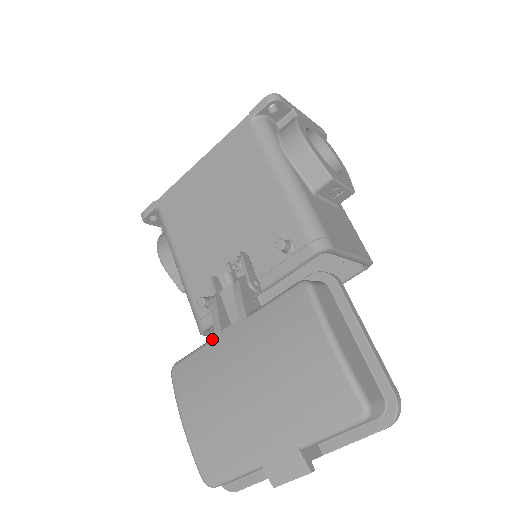
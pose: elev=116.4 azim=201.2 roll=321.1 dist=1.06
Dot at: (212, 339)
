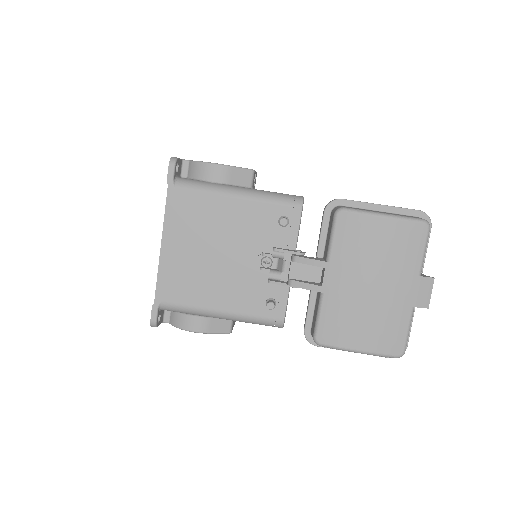
Dot at: (321, 297)
